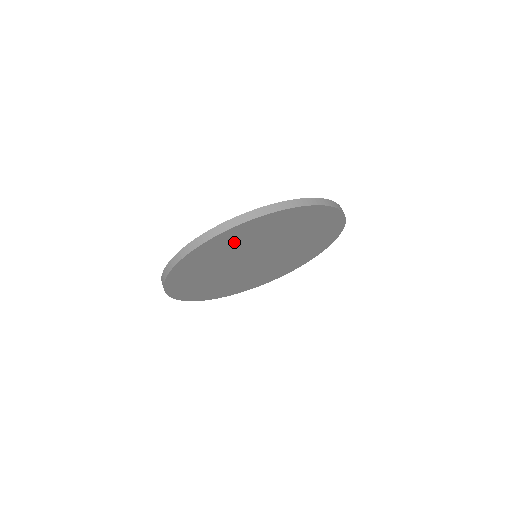
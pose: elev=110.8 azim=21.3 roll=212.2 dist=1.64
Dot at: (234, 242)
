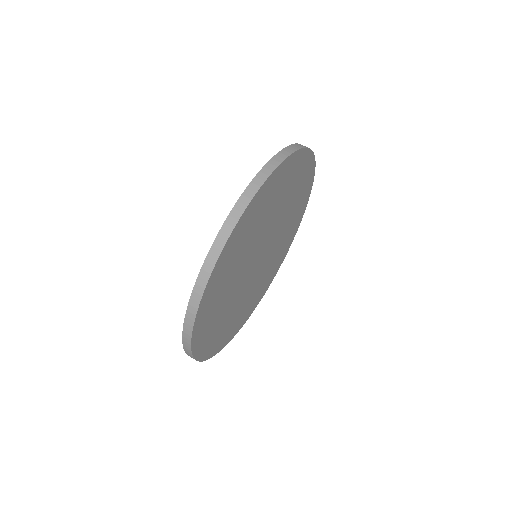
Dot at: (263, 209)
